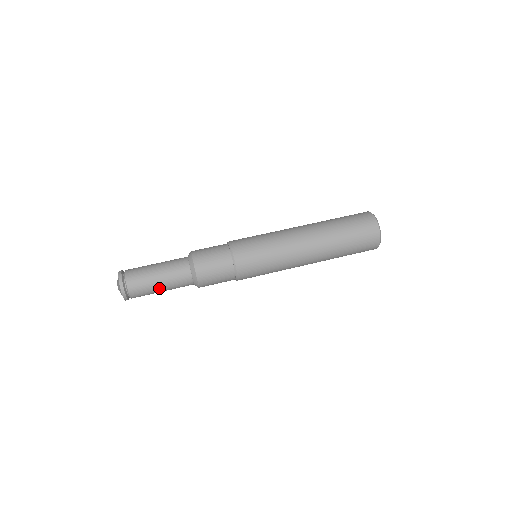
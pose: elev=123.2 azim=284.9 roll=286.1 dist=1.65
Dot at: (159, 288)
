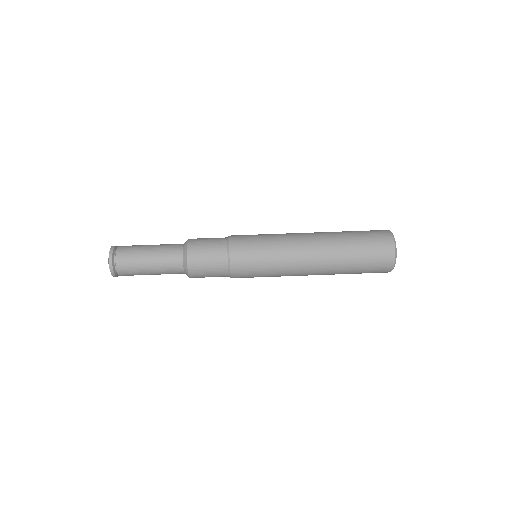
Dot at: (150, 274)
